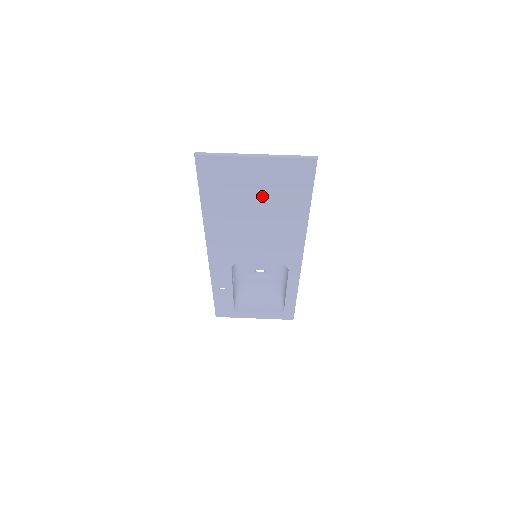
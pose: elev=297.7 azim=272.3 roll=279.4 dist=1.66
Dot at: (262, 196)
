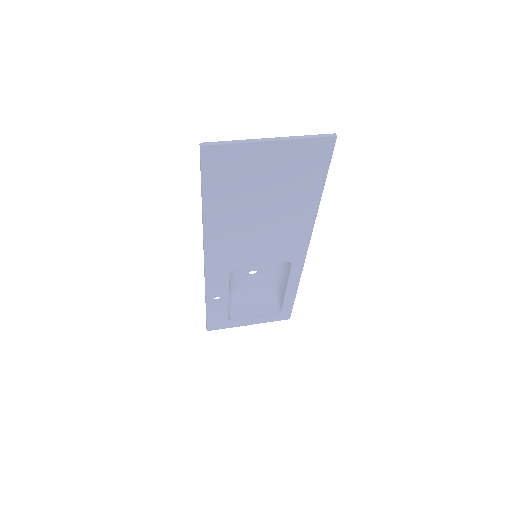
Dot at: (272, 186)
